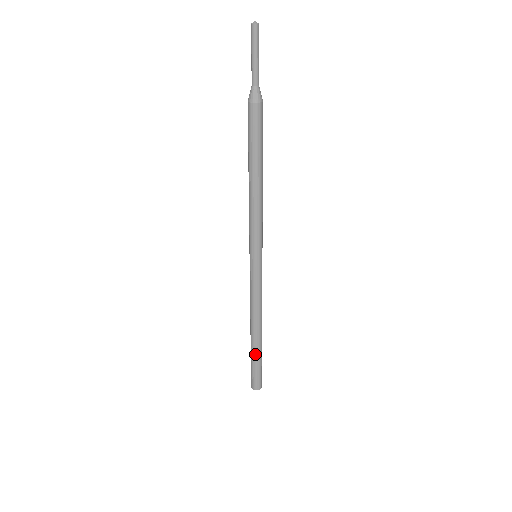
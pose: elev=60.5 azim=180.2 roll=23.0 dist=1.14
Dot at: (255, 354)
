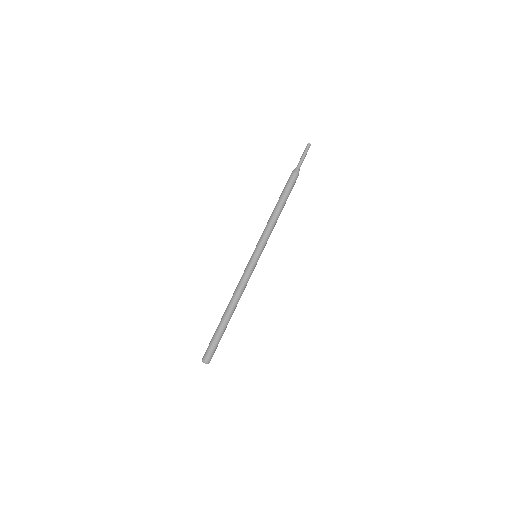
Dot at: (219, 327)
